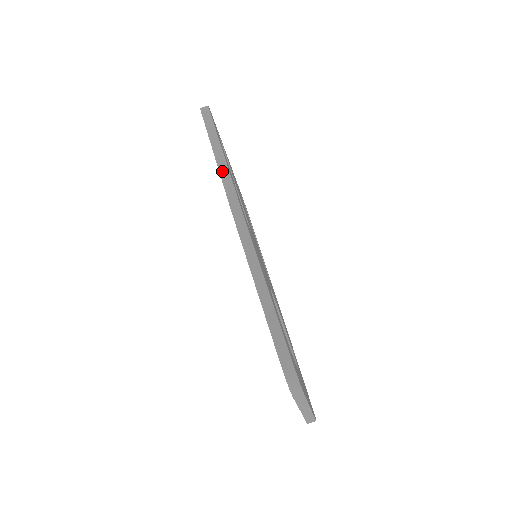
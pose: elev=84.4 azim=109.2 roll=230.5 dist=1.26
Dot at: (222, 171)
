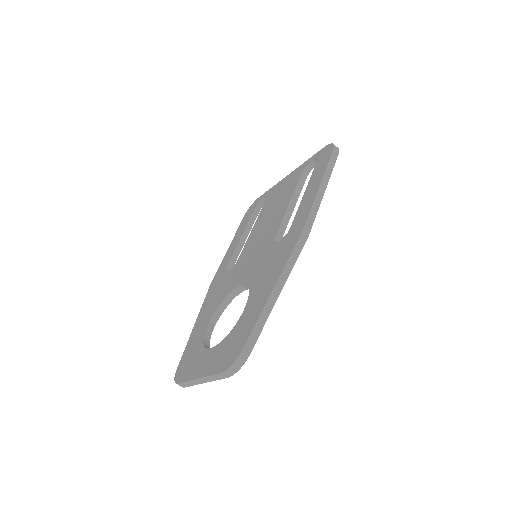
Dot at: (316, 202)
